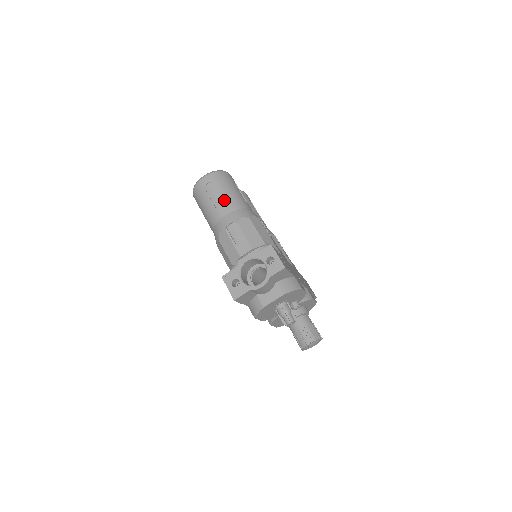
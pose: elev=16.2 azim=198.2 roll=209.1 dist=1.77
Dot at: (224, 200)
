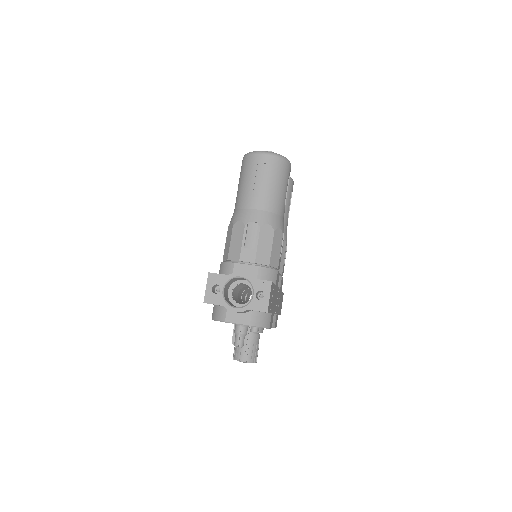
Dot at: (266, 193)
